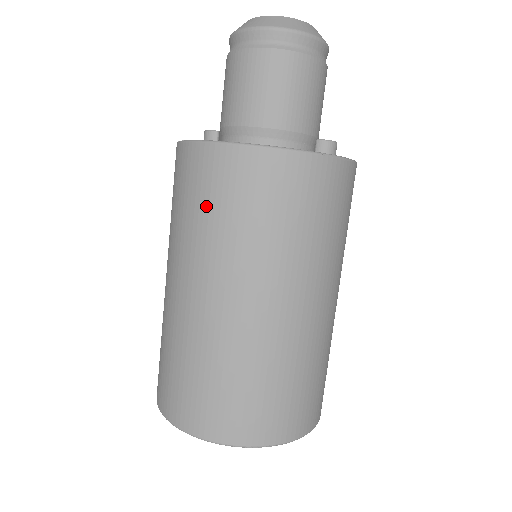
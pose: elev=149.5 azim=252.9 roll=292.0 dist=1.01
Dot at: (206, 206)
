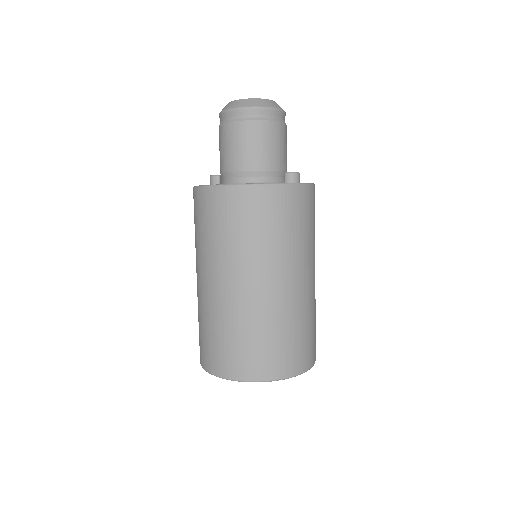
Dot at: (218, 226)
